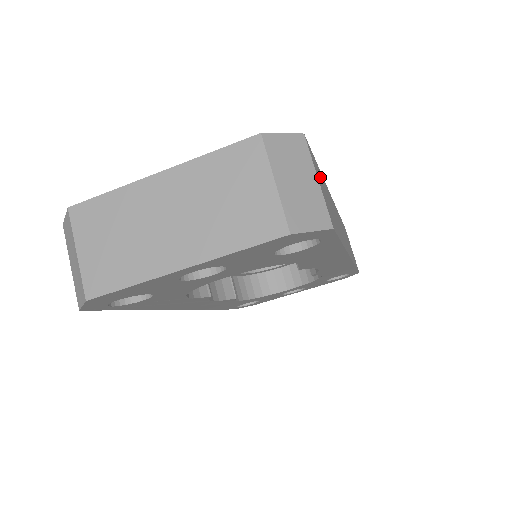
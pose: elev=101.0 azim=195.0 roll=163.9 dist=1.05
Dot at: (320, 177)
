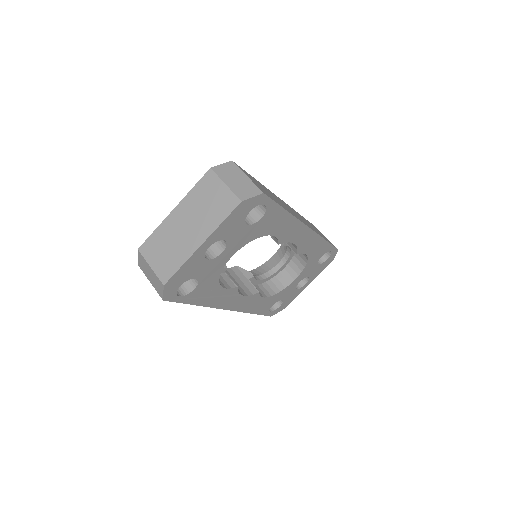
Dot at: (254, 180)
